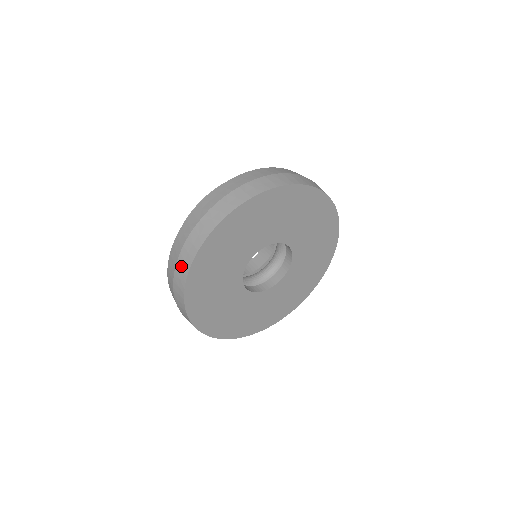
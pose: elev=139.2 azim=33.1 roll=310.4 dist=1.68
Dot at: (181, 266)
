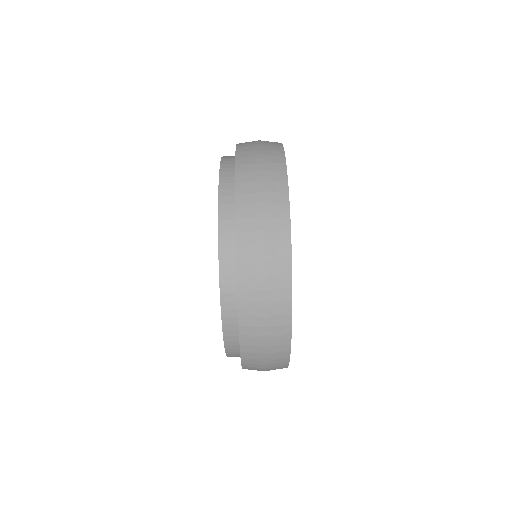
Dot at: (275, 363)
